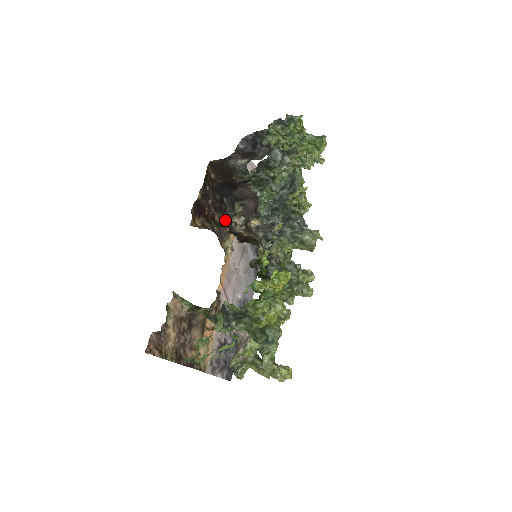
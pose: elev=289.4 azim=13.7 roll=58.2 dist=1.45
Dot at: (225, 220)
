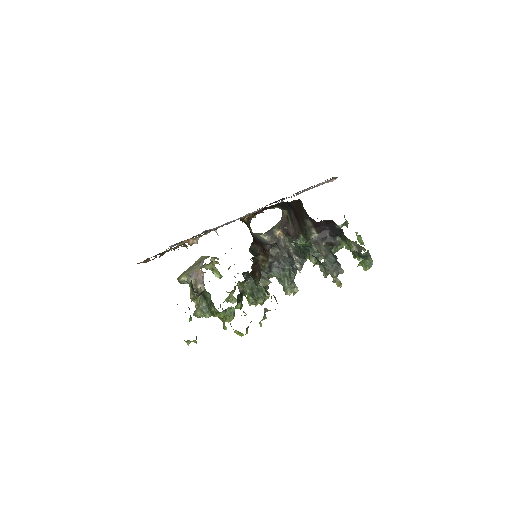
Dot at: occluded
